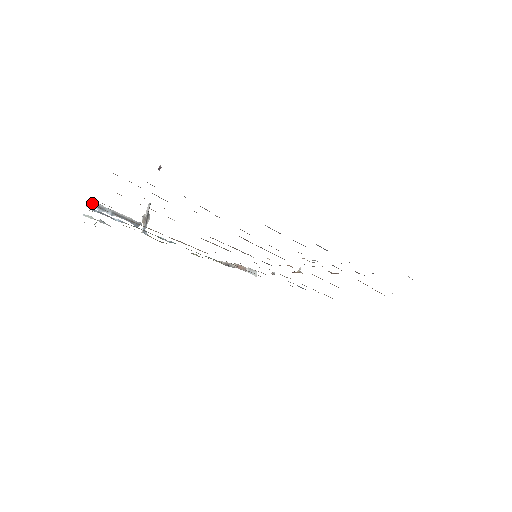
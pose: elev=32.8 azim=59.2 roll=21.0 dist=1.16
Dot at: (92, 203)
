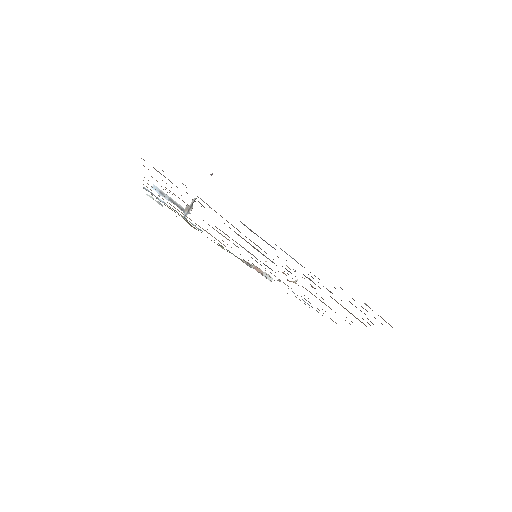
Dot at: (156, 188)
